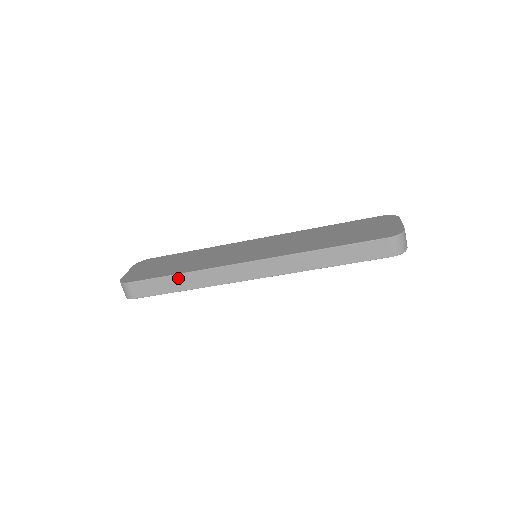
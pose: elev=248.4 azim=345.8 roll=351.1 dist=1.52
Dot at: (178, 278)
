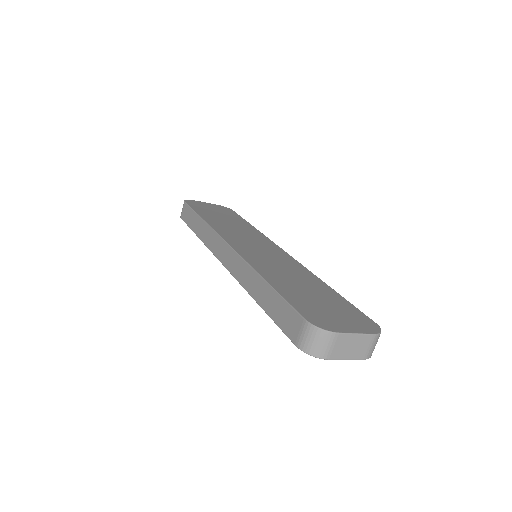
Dot at: (199, 221)
